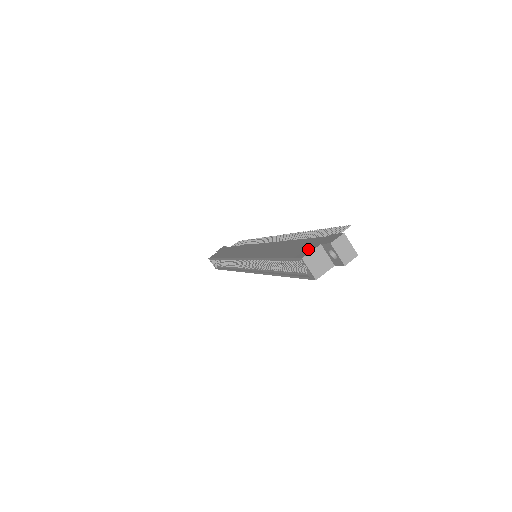
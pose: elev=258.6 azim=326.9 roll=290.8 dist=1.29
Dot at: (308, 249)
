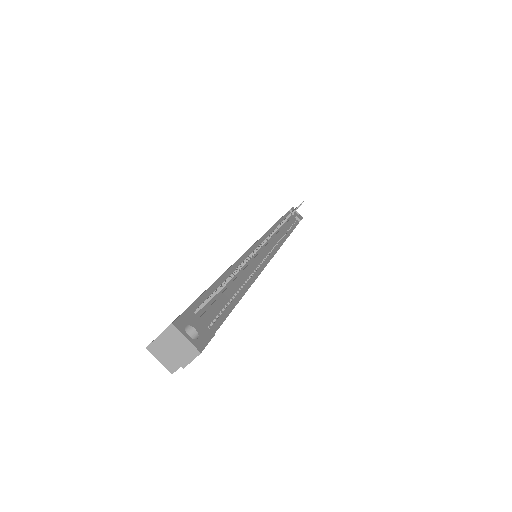
Dot at: occluded
